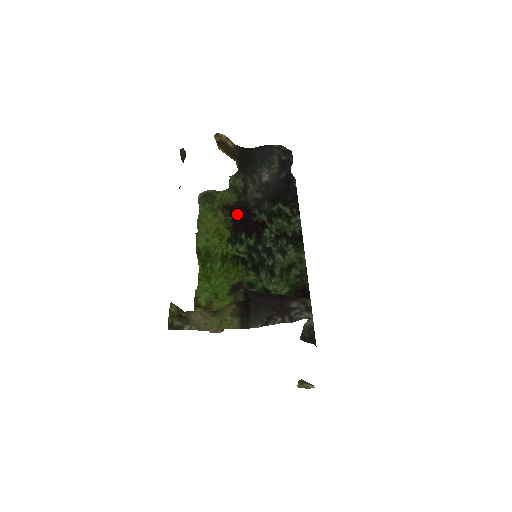
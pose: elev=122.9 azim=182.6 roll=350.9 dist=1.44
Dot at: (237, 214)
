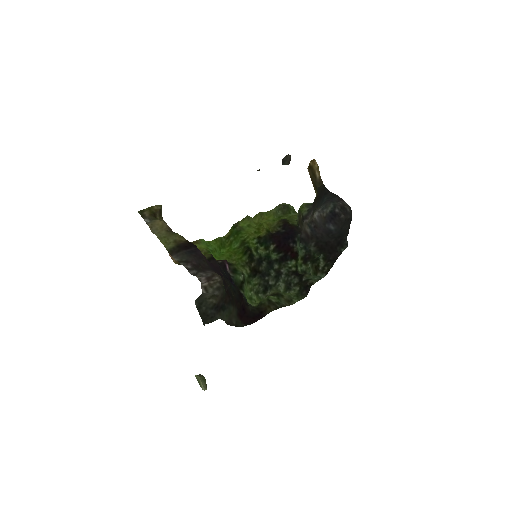
Dot at: (285, 230)
